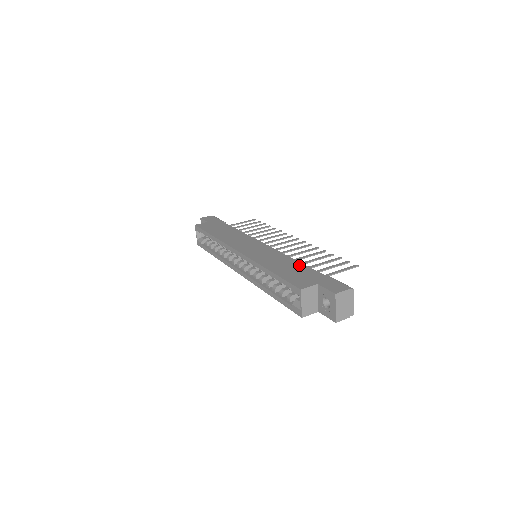
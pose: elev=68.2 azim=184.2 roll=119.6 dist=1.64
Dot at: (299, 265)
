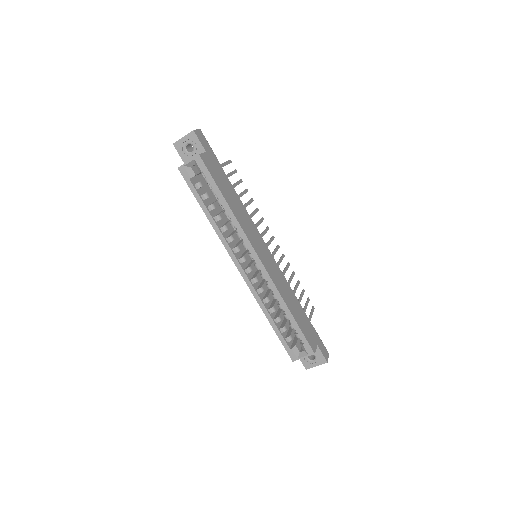
Dot at: (301, 308)
